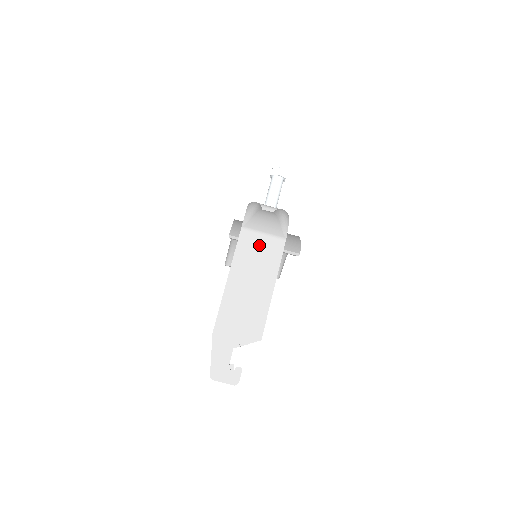
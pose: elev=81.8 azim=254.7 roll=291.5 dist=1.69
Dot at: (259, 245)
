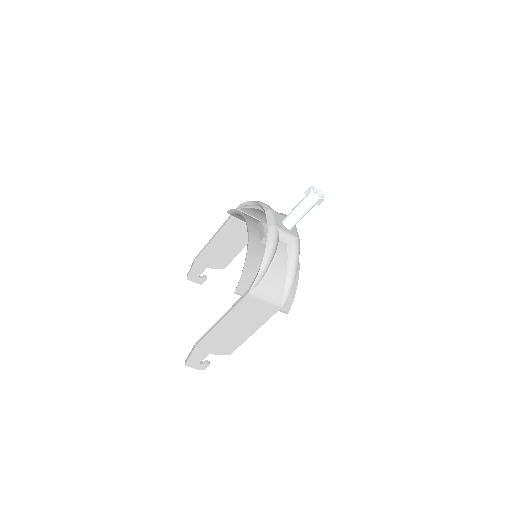
Dot at: (257, 307)
